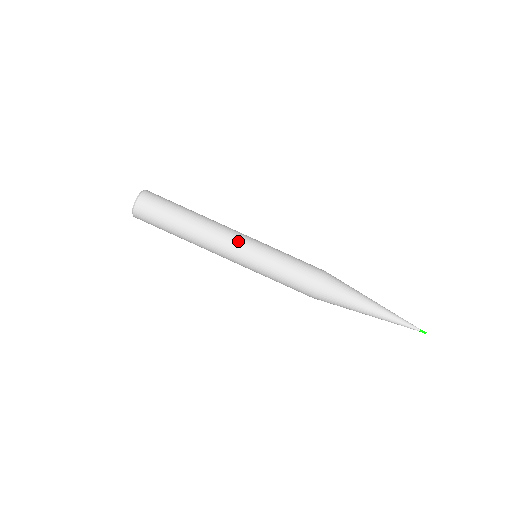
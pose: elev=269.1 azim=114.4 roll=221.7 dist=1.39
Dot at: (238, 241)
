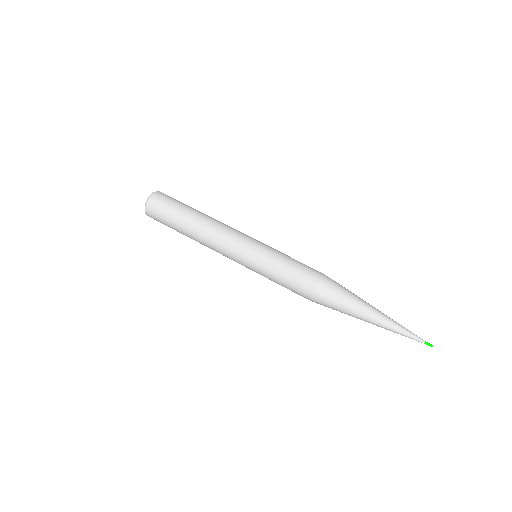
Dot at: (241, 234)
